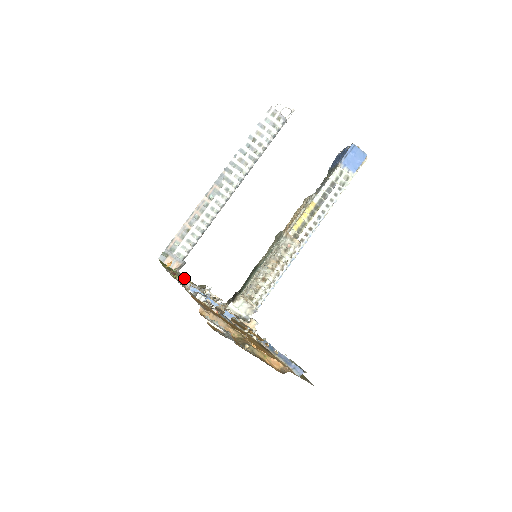
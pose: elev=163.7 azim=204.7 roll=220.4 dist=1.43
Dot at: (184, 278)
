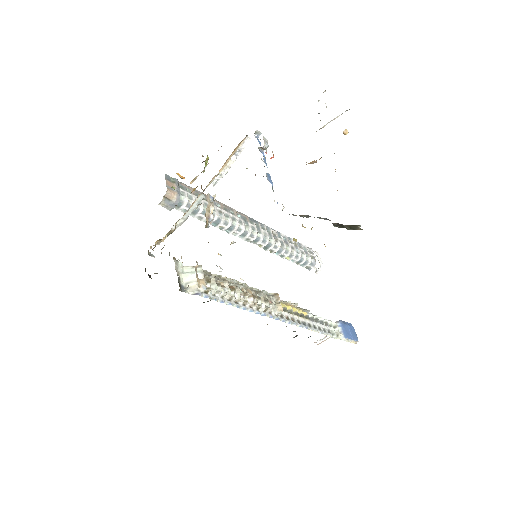
Dot at: occluded
